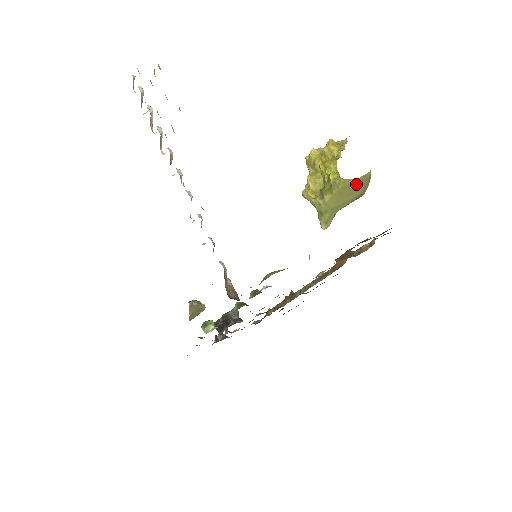
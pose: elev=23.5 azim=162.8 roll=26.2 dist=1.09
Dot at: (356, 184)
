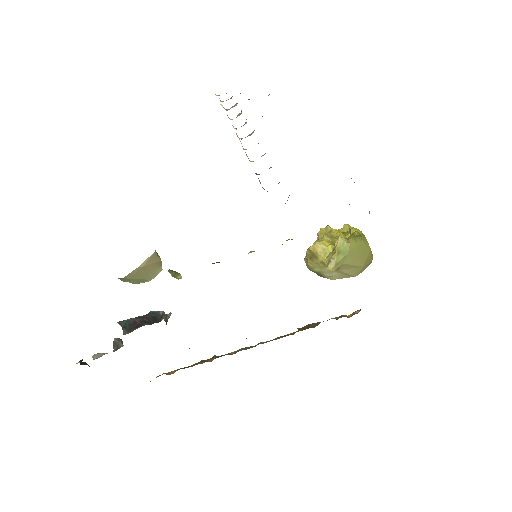
Dot at: (368, 253)
